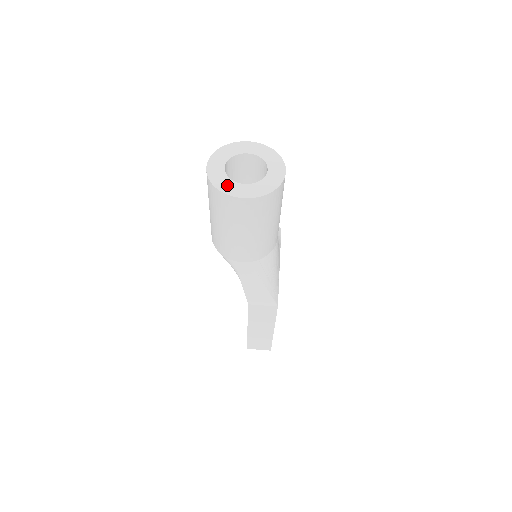
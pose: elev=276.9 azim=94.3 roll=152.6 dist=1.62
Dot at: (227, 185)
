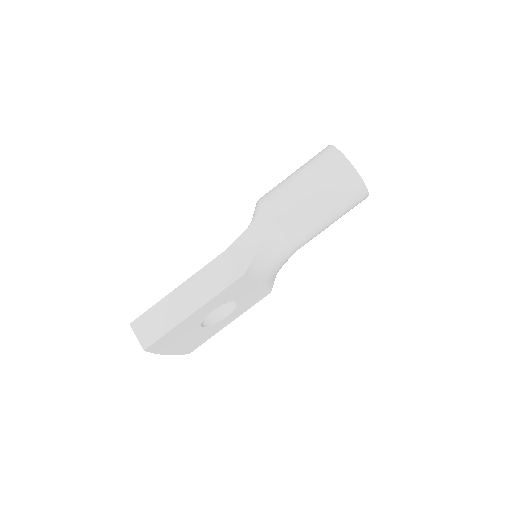
Dot at: occluded
